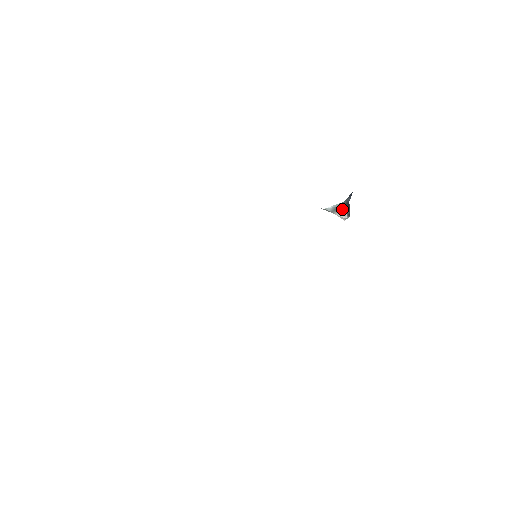
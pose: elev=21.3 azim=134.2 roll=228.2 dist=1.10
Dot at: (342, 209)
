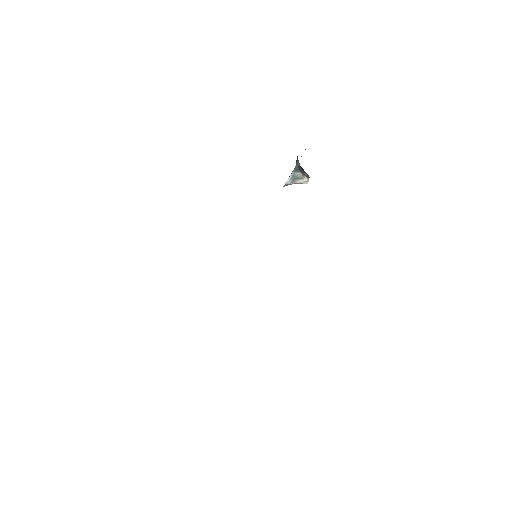
Dot at: (298, 175)
